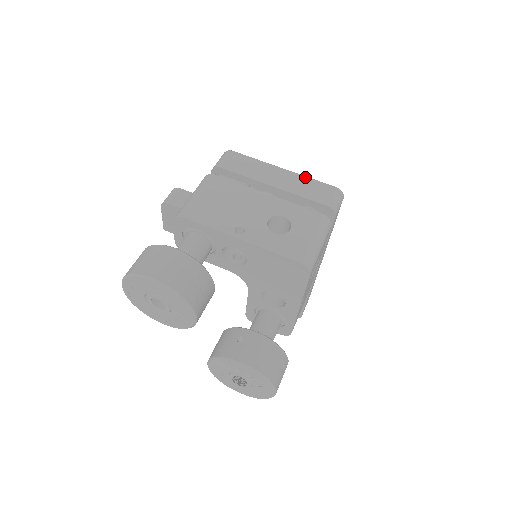
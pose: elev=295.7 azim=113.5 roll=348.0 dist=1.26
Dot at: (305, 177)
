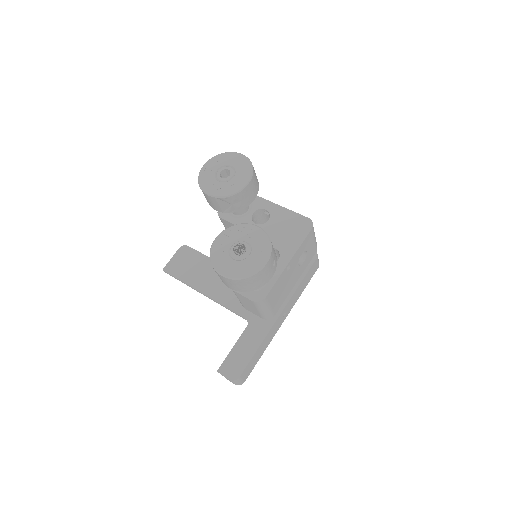
Dot at: occluded
